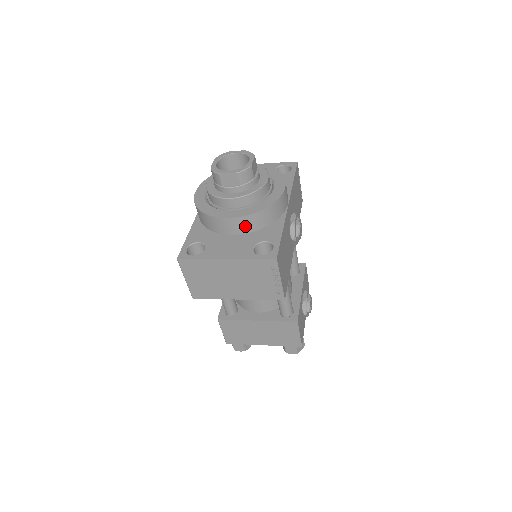
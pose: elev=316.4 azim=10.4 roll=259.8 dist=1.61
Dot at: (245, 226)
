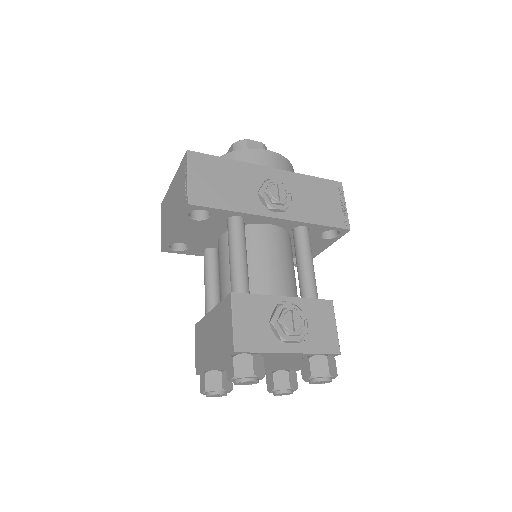
Dot at: occluded
